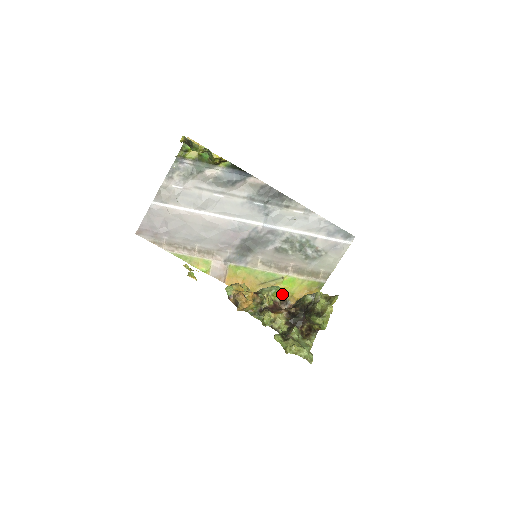
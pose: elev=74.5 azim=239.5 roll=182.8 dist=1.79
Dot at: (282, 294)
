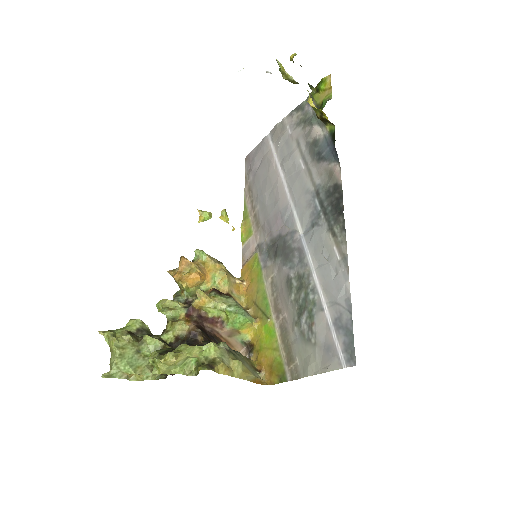
Dot at: (256, 337)
